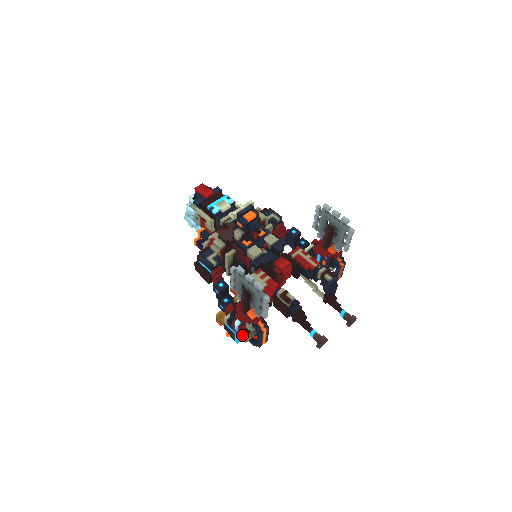
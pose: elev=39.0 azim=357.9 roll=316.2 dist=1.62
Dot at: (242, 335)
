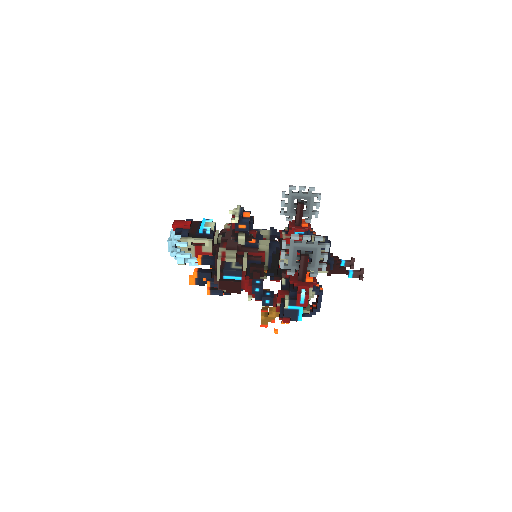
Dot at: (303, 309)
